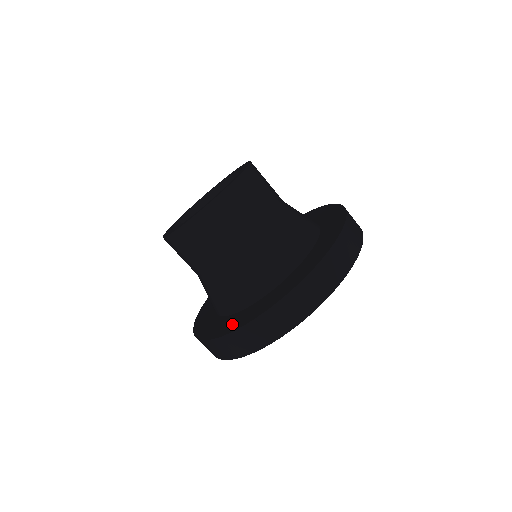
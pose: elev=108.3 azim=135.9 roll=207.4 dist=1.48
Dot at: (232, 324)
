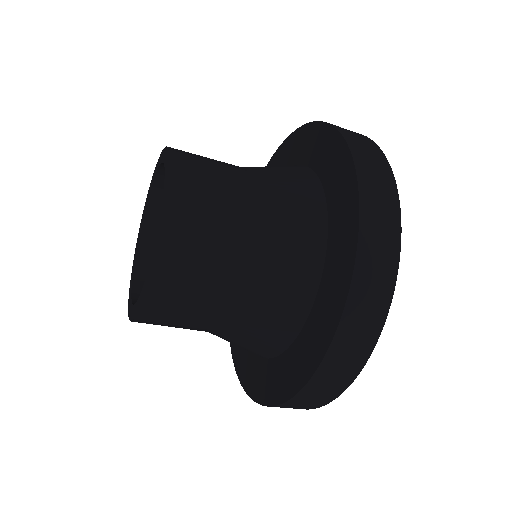
Dot at: (321, 328)
